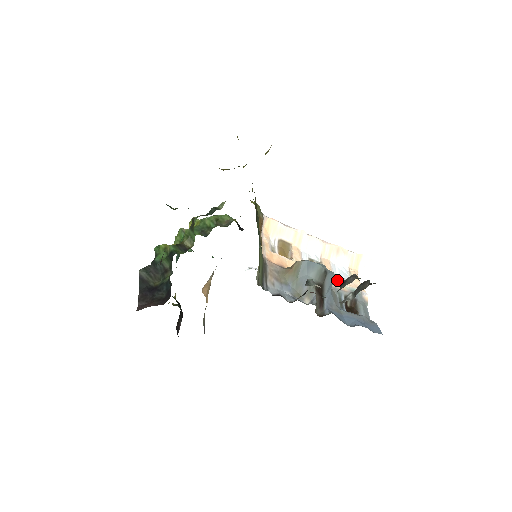
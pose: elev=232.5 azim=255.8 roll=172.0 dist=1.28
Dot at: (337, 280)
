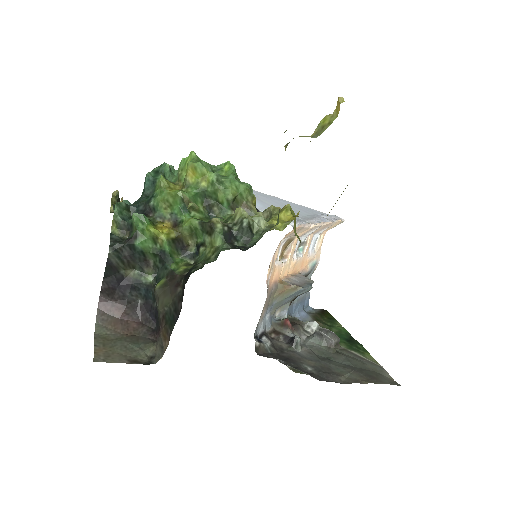
Dot at: (308, 260)
